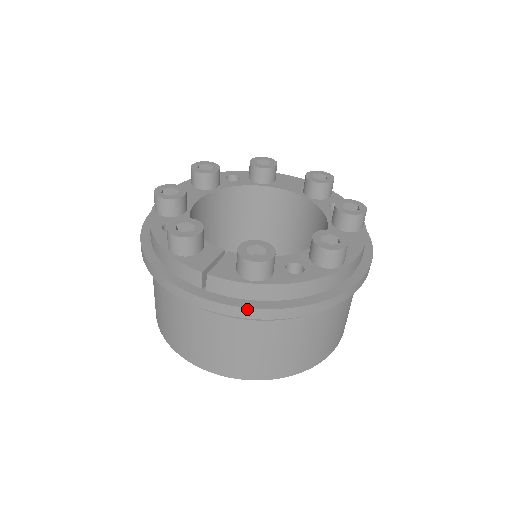
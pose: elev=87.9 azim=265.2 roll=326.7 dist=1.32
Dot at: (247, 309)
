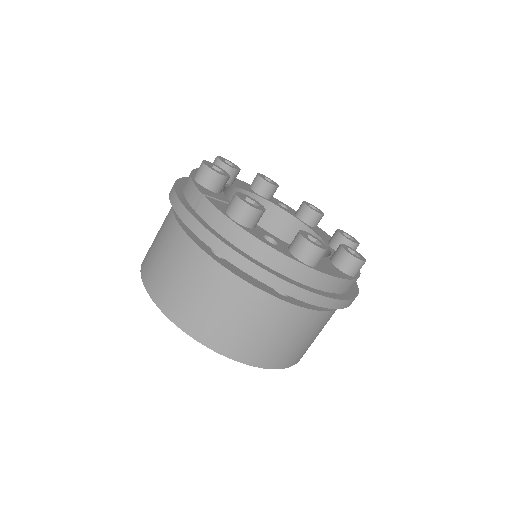
Dot at: (211, 235)
